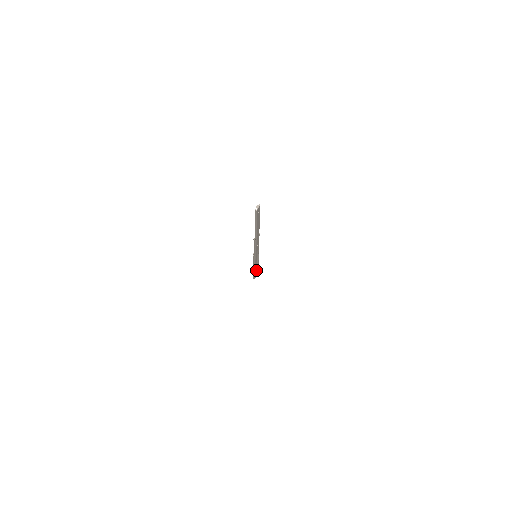
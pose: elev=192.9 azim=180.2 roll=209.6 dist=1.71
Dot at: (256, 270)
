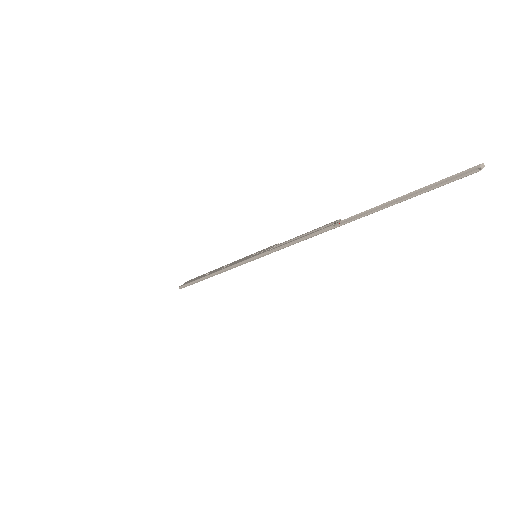
Dot at: occluded
